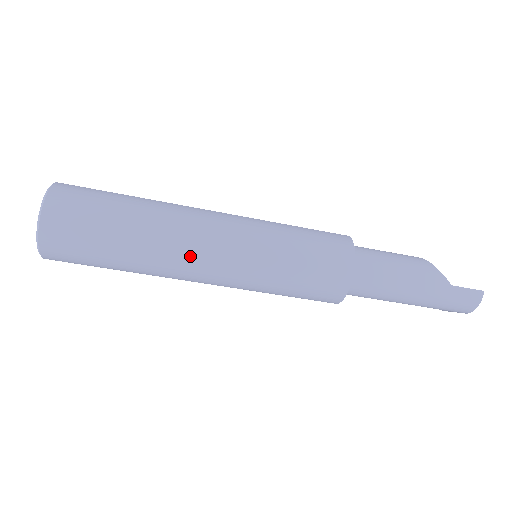
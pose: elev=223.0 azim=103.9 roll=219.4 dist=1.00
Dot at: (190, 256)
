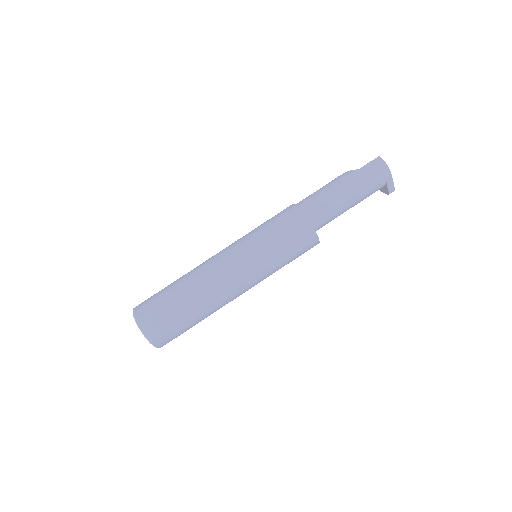
Dot at: (214, 274)
